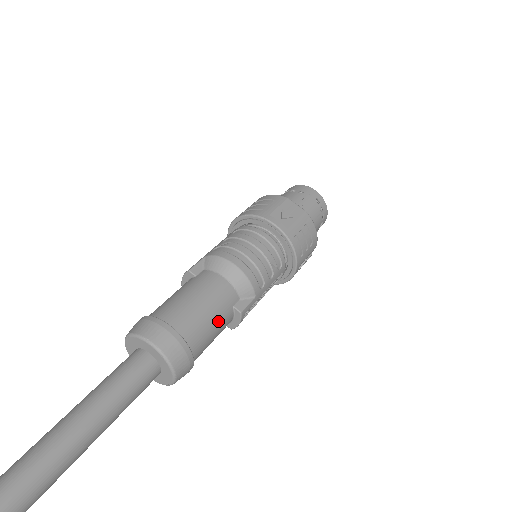
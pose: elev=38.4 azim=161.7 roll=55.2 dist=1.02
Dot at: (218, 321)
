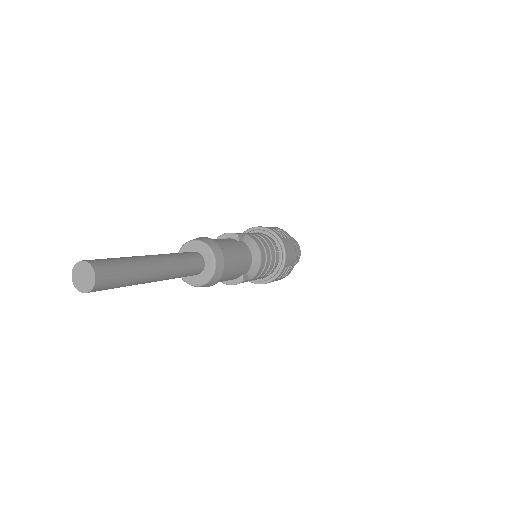
Dot at: (235, 275)
